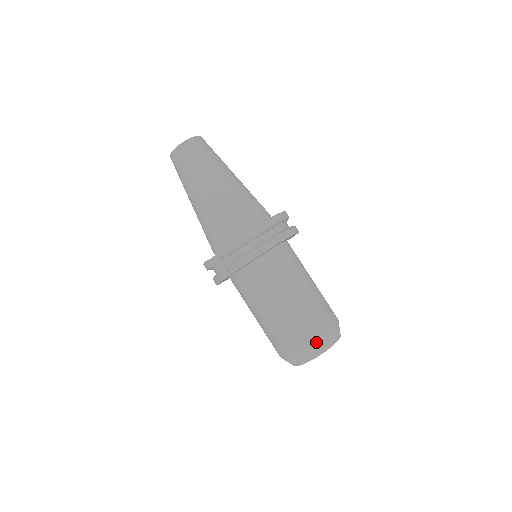
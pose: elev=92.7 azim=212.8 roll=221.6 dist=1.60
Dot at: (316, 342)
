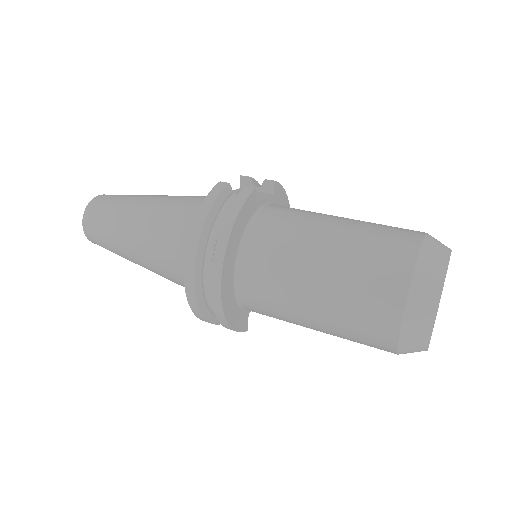
Dot at: occluded
